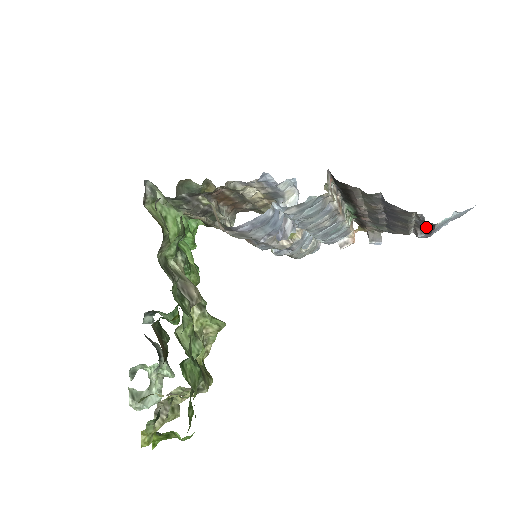
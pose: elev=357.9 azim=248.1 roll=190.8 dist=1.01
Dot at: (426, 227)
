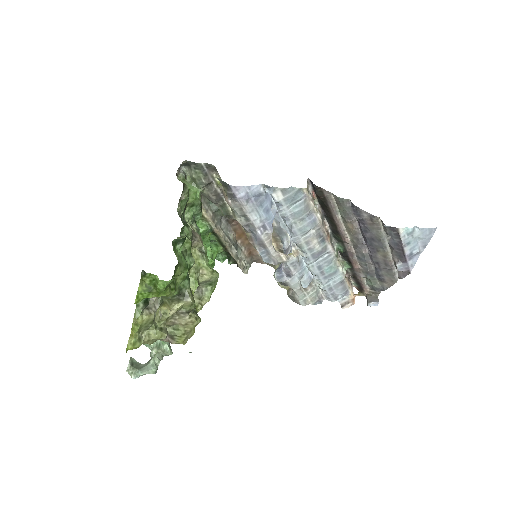
Dot at: (397, 247)
